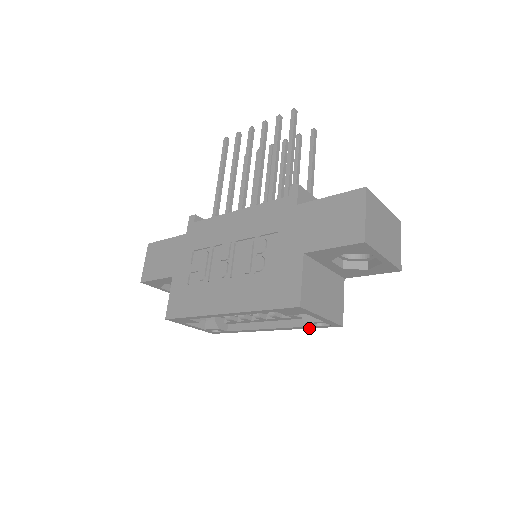
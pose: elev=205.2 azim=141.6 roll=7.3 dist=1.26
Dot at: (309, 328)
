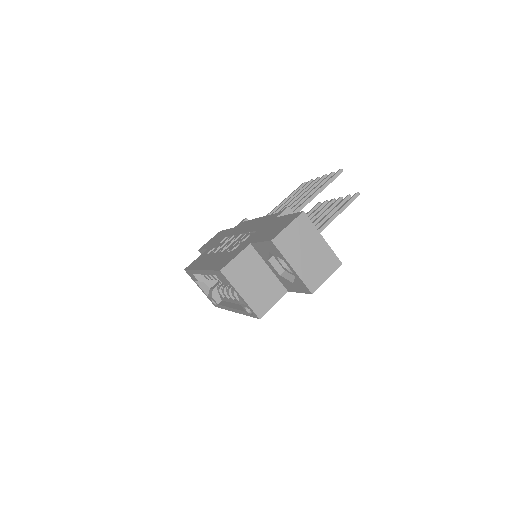
Dot at: (248, 315)
